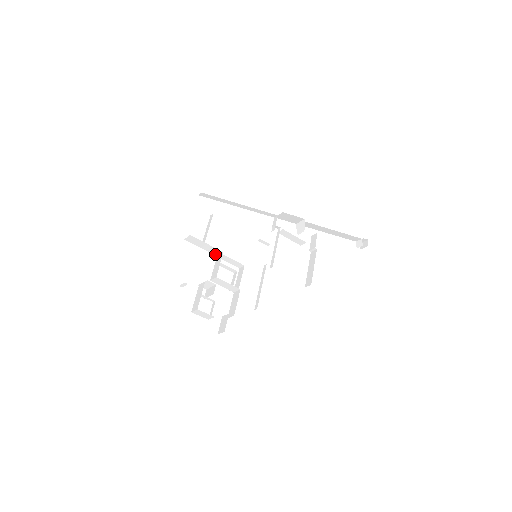
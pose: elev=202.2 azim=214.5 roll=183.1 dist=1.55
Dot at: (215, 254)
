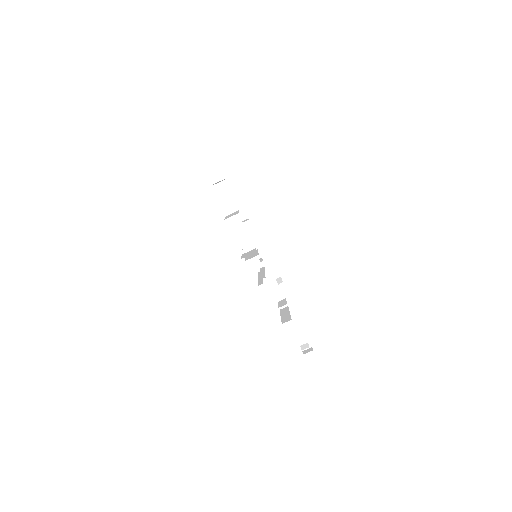
Dot at: occluded
